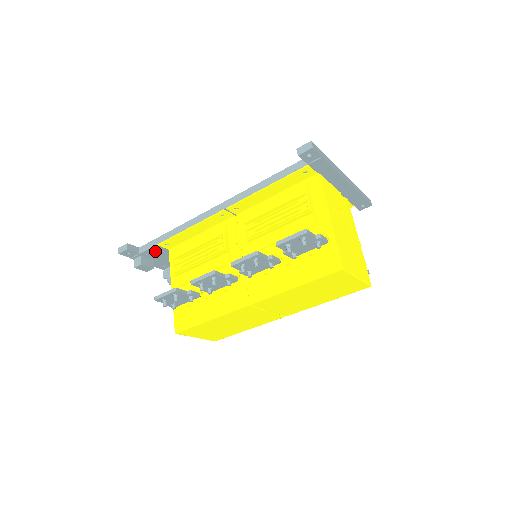
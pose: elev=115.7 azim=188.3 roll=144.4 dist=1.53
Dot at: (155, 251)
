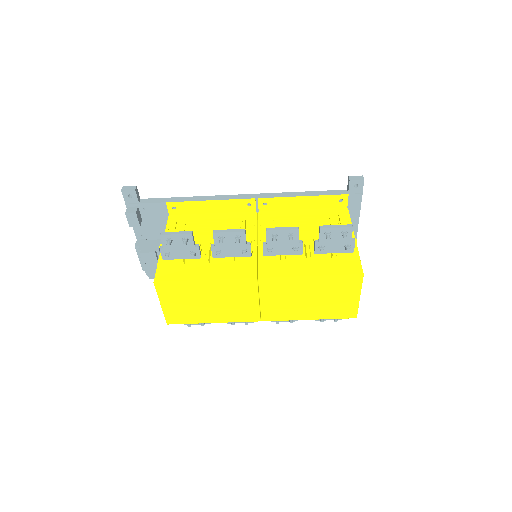
Dot at: (155, 210)
